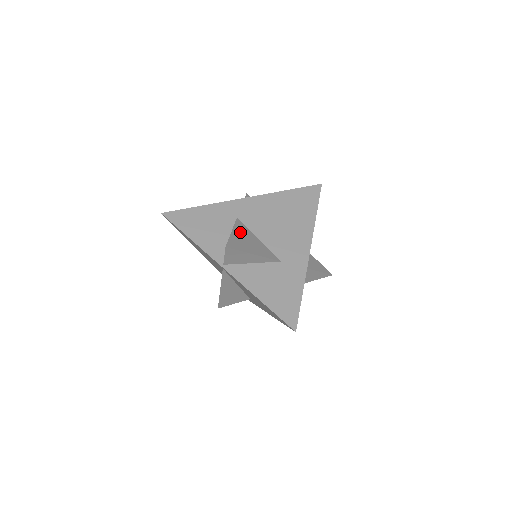
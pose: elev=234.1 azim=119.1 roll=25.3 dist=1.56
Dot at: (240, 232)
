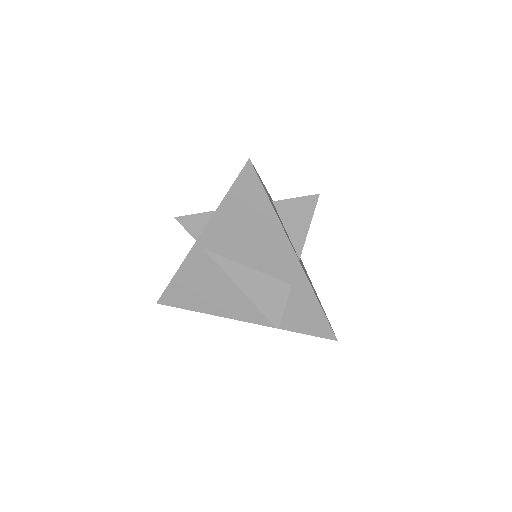
Dot at: occluded
